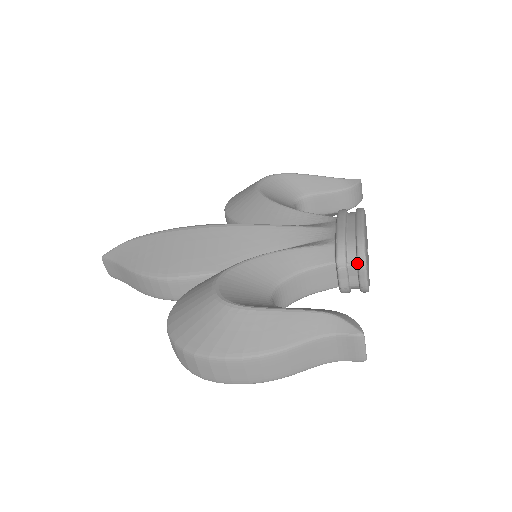
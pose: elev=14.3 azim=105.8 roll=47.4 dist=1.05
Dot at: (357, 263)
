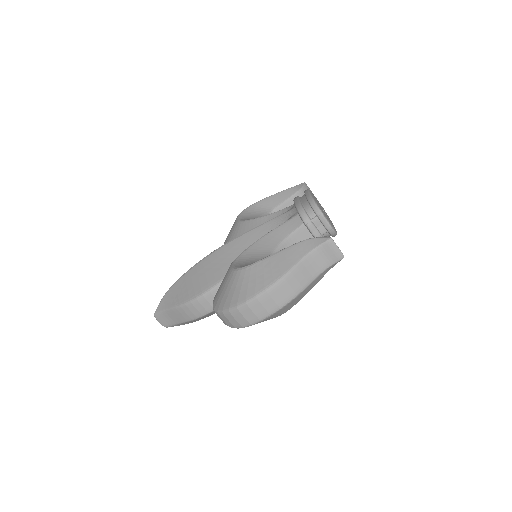
Dot at: (317, 216)
